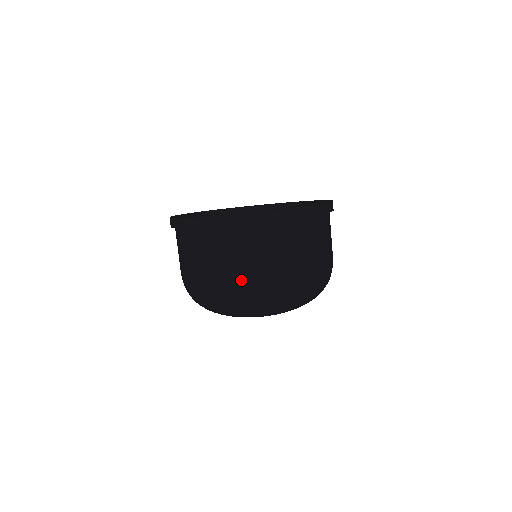
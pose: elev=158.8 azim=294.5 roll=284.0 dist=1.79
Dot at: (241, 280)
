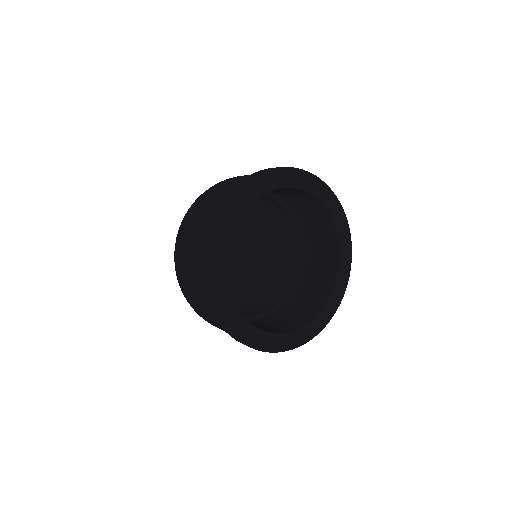
Dot at: occluded
